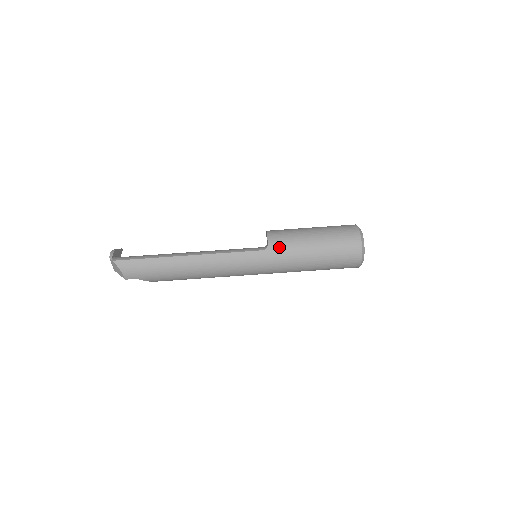
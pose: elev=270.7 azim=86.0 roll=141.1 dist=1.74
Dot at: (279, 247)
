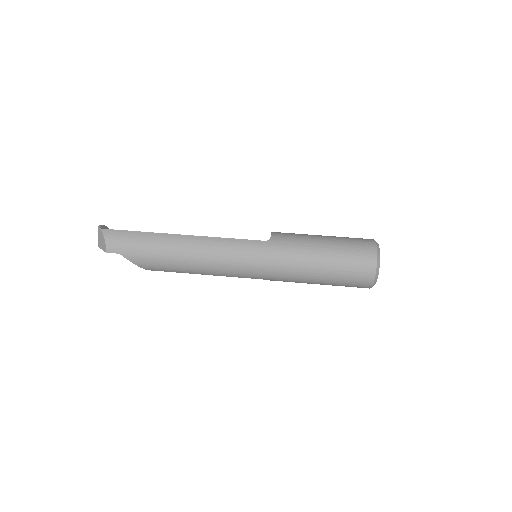
Dot at: (283, 240)
